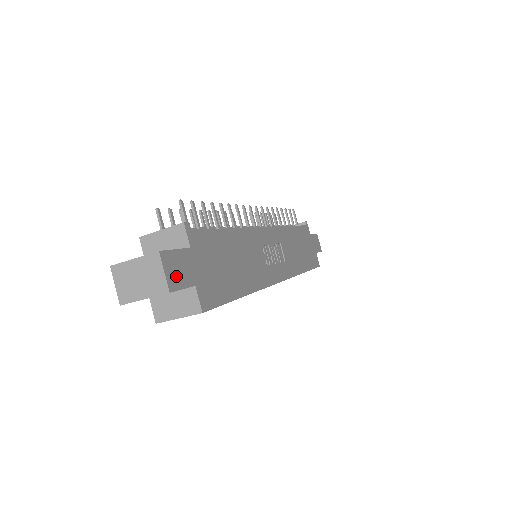
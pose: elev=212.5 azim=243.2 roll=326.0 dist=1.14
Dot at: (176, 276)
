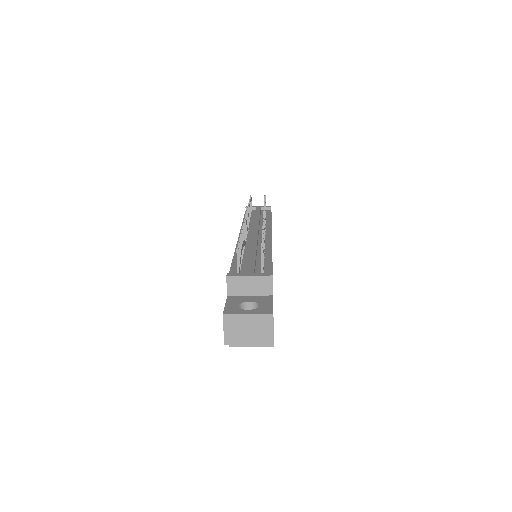
Dot at: occluded
